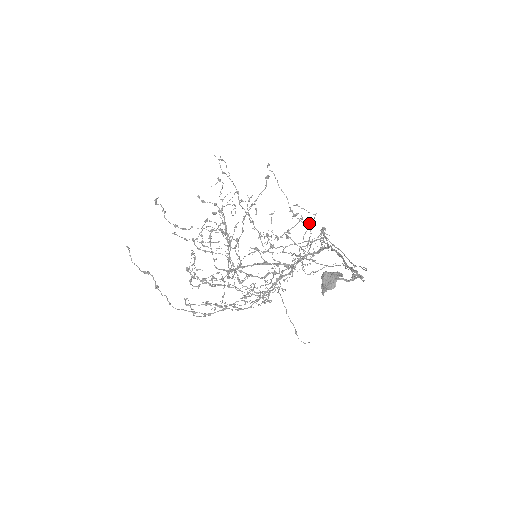
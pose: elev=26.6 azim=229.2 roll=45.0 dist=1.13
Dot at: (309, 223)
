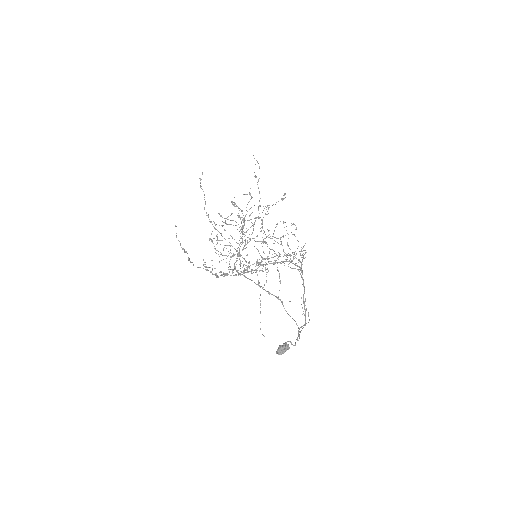
Dot at: (296, 254)
